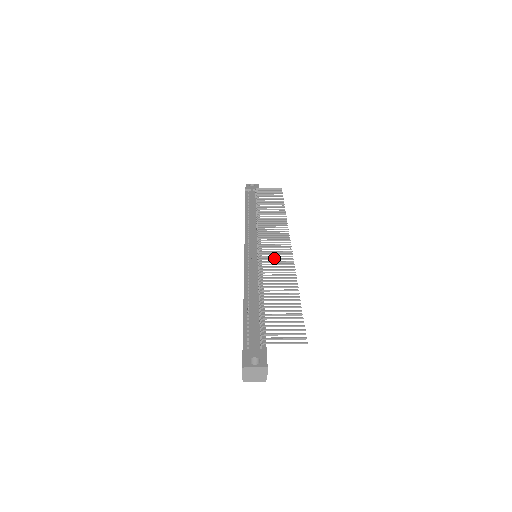
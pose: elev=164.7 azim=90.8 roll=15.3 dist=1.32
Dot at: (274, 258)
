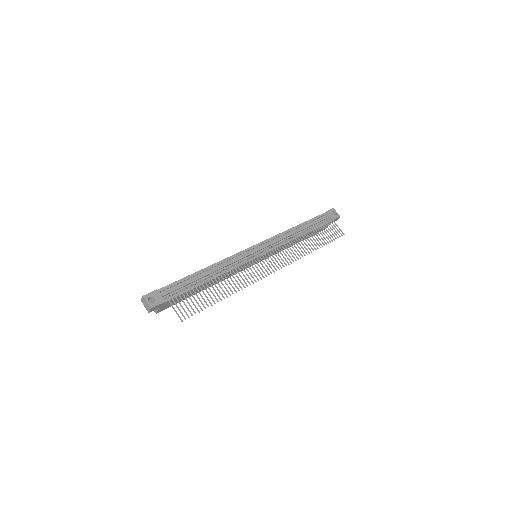
Dot at: occluded
